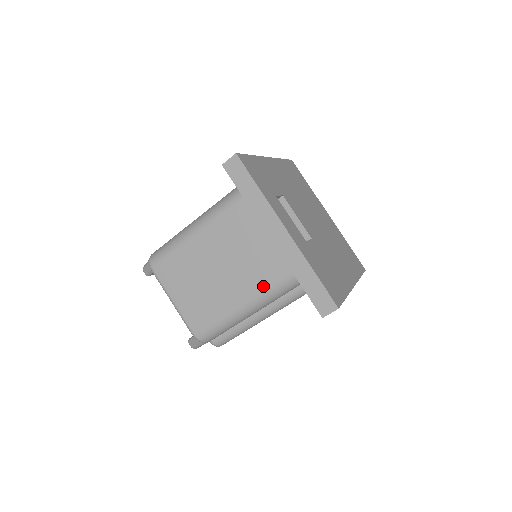
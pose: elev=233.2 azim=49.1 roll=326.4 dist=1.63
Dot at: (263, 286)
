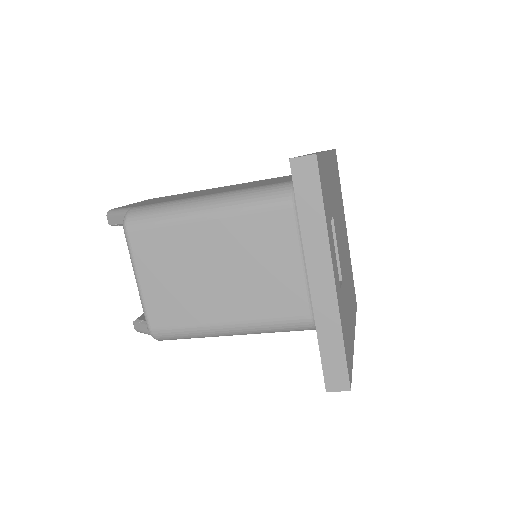
Dot at: (265, 317)
